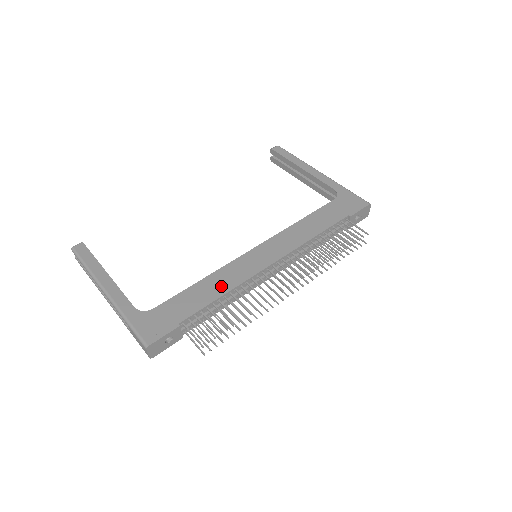
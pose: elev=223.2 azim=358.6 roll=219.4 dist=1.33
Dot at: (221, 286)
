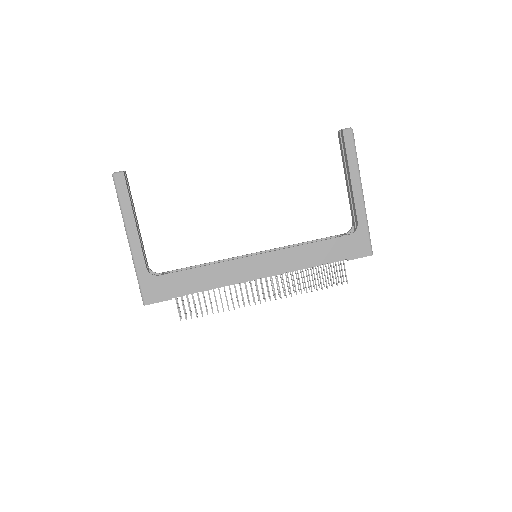
Dot at: (214, 280)
